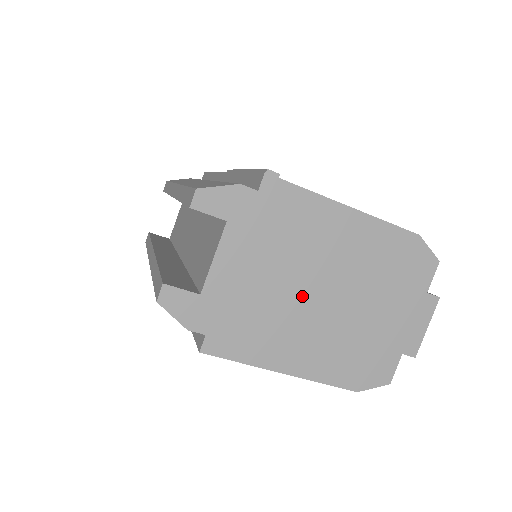
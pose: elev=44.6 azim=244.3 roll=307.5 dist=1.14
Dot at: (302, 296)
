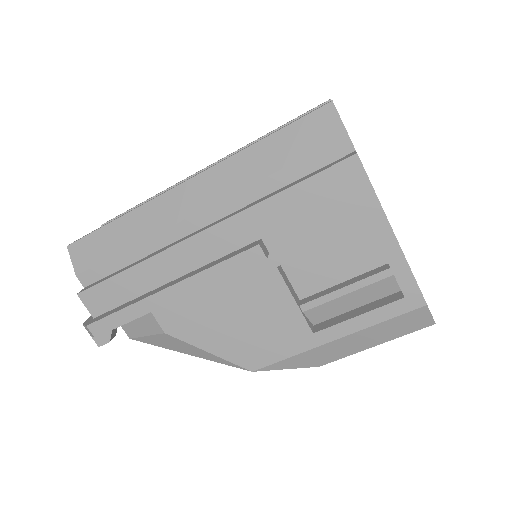
Dot at: occluded
